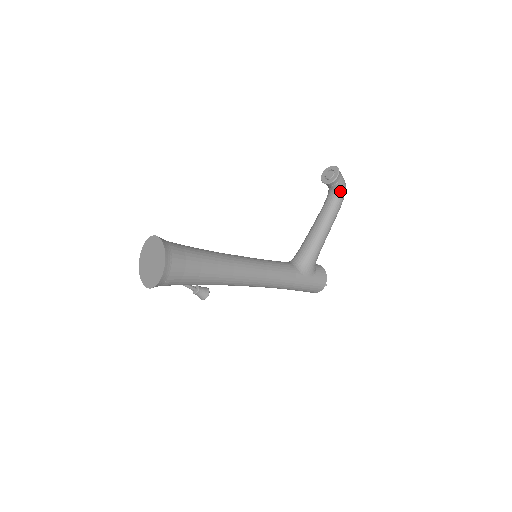
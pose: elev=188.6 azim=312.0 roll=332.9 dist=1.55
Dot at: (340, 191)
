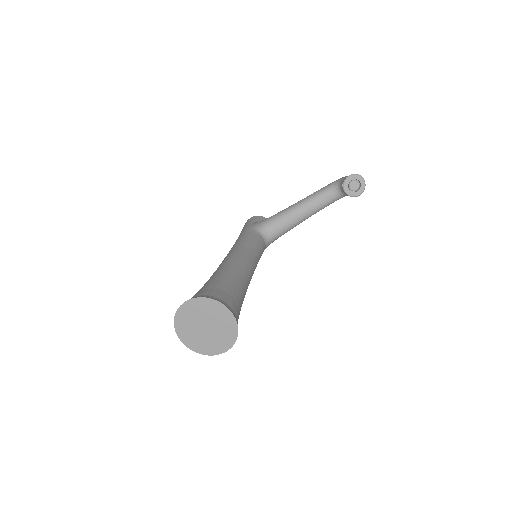
Dot at: occluded
